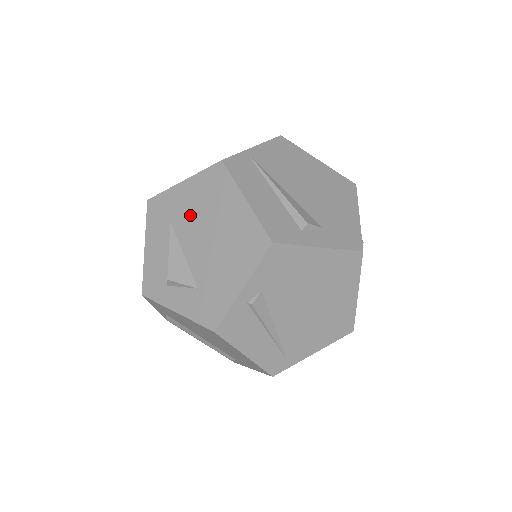
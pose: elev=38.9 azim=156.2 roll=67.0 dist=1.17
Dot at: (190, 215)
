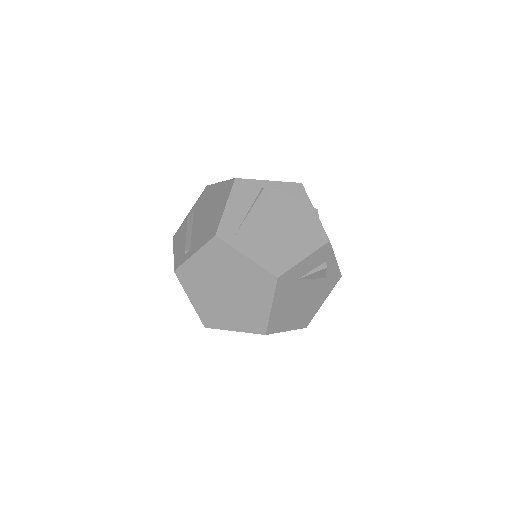
Dot at: occluded
